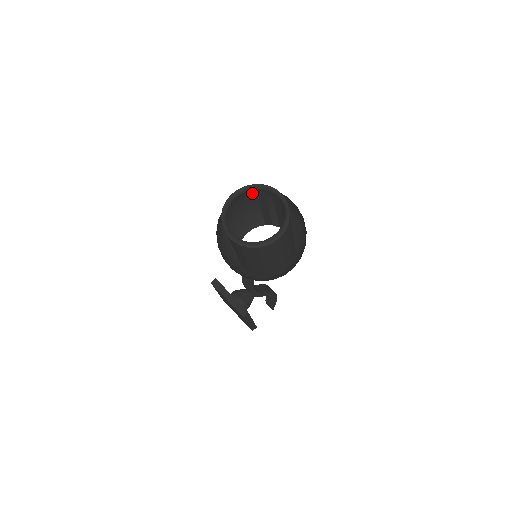
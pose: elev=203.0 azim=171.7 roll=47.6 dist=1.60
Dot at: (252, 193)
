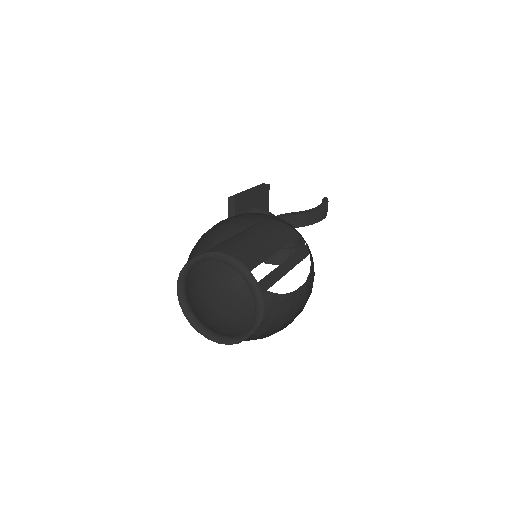
Dot at: occluded
